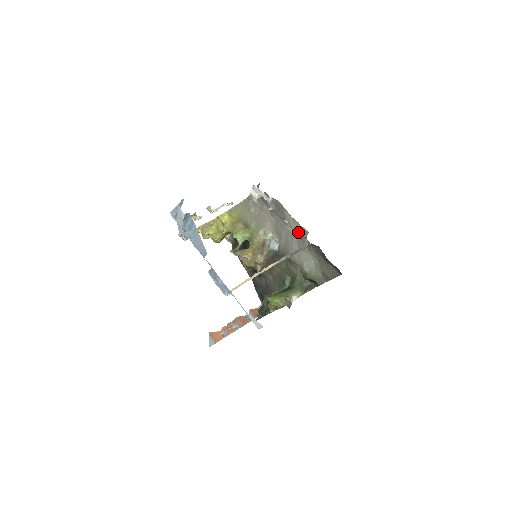
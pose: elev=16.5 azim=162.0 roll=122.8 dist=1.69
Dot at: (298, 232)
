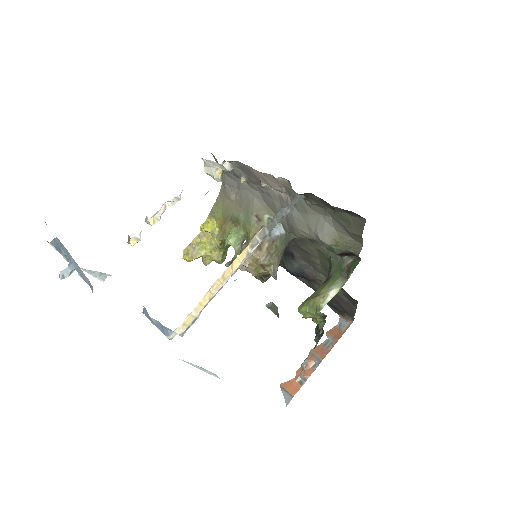
Dot at: (282, 190)
